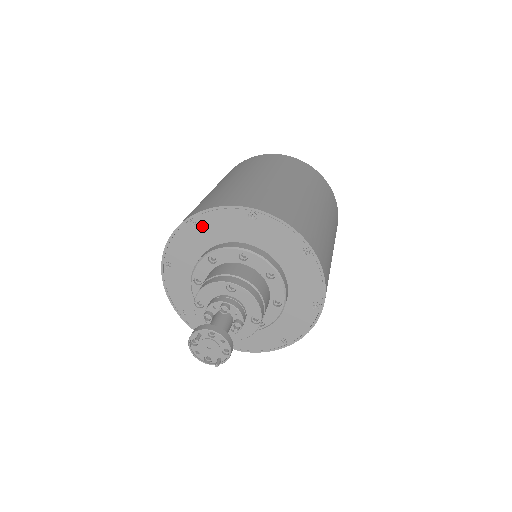
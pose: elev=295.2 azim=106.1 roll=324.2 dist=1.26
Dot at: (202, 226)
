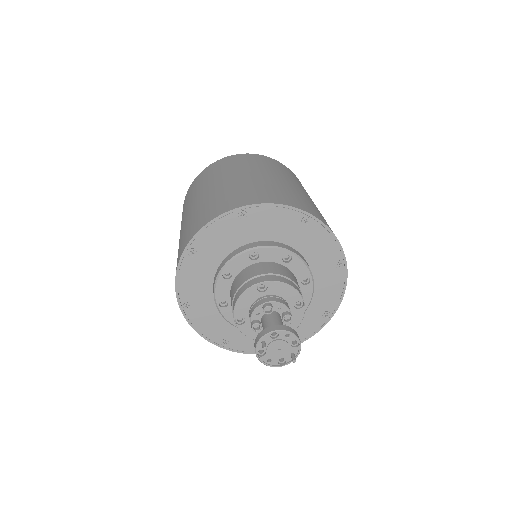
Dot at: (201, 250)
